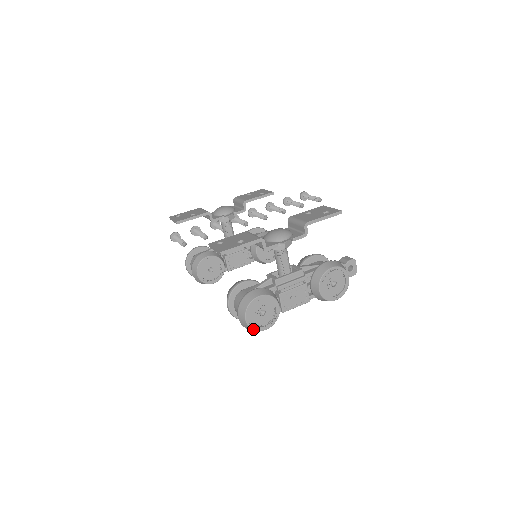
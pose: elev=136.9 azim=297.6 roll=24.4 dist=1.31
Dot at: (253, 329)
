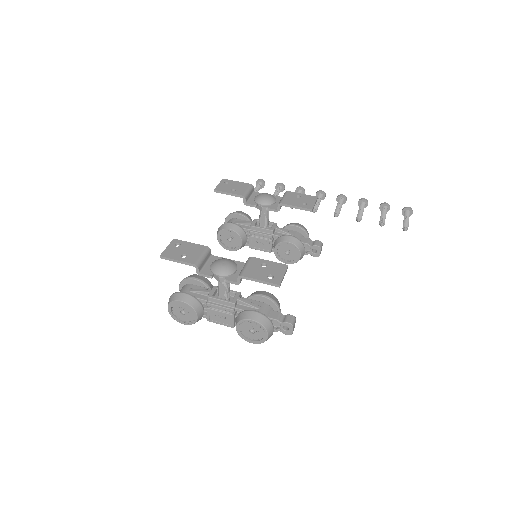
Dot at: (173, 317)
